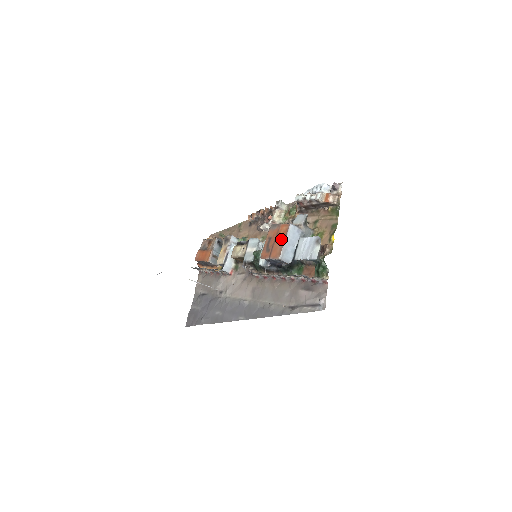
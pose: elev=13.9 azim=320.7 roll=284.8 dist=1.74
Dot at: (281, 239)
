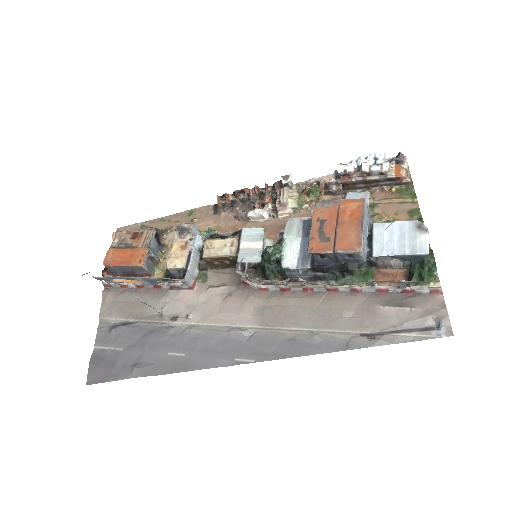
Dot at: (353, 221)
